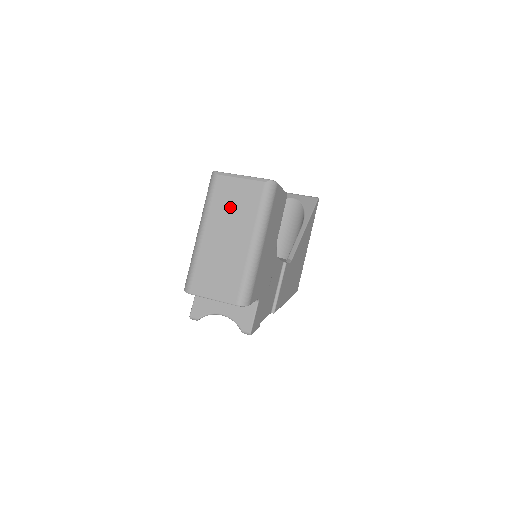
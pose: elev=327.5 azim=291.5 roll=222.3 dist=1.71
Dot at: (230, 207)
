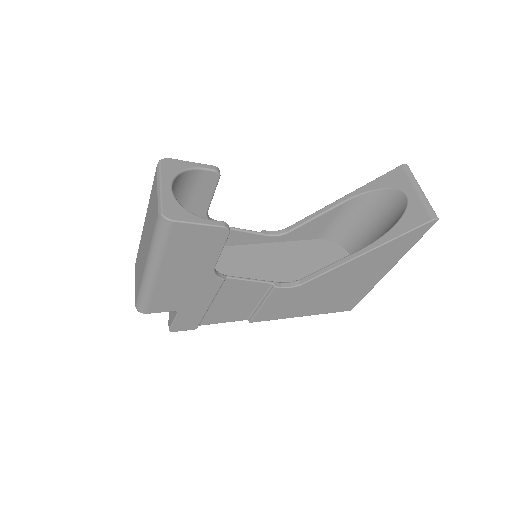
Dot at: (150, 213)
